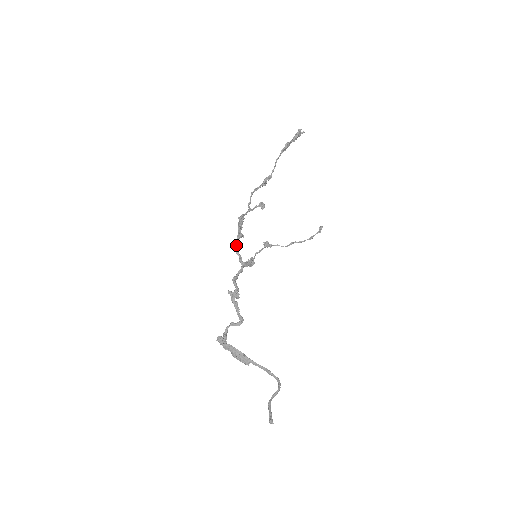
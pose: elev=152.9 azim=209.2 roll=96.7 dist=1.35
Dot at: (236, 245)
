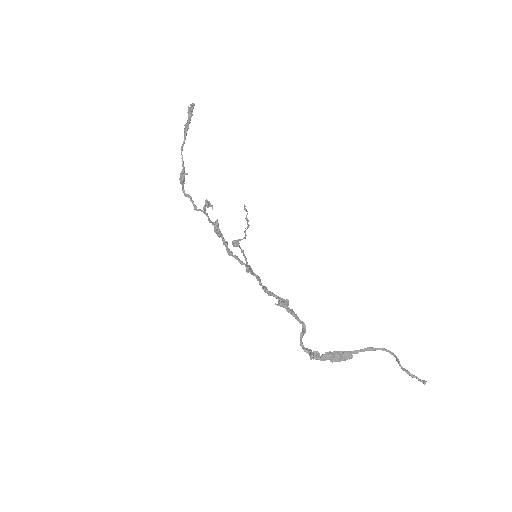
Dot at: (234, 255)
